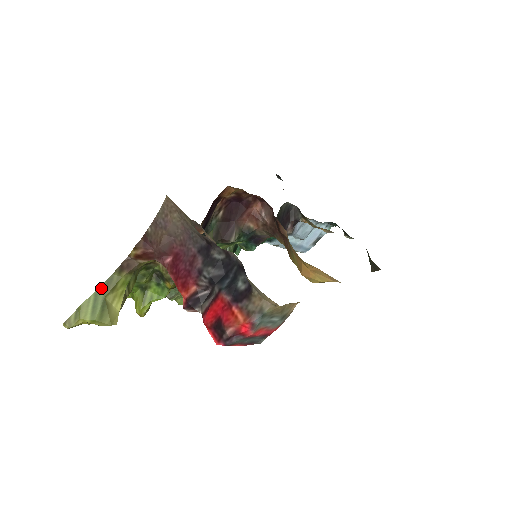
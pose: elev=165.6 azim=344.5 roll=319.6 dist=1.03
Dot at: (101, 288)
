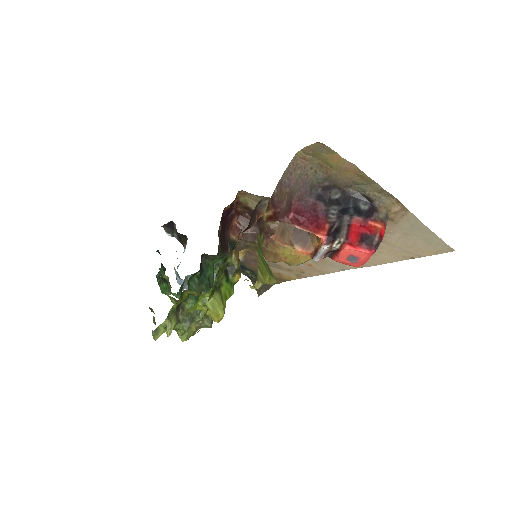
Dot at: (259, 248)
